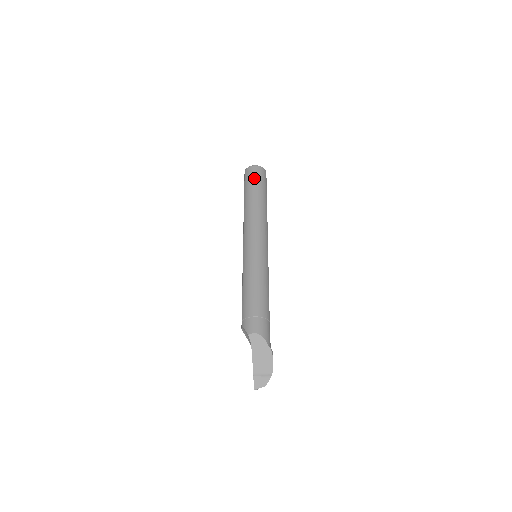
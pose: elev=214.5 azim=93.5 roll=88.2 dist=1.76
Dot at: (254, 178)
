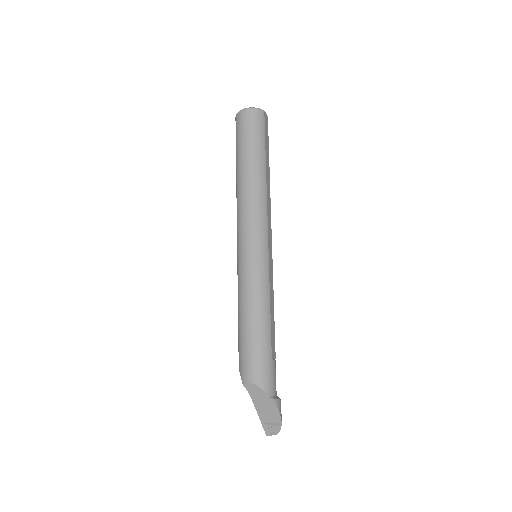
Dot at: (244, 133)
